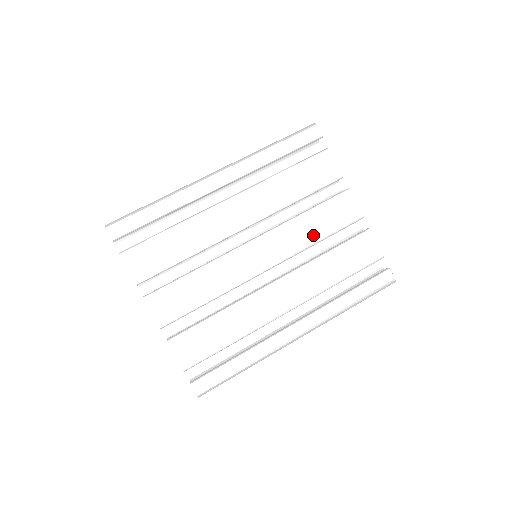
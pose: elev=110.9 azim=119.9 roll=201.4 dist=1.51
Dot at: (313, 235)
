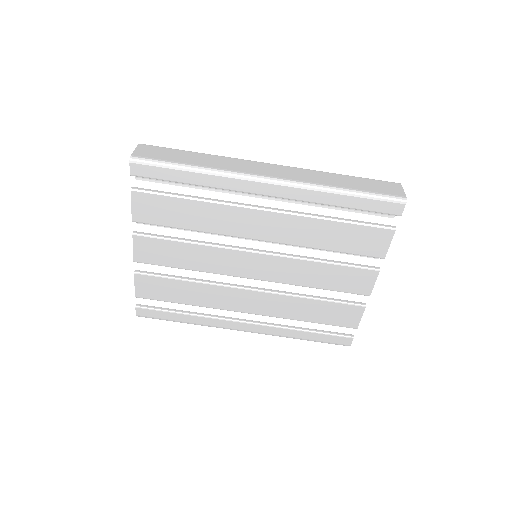
Dot at: (314, 281)
